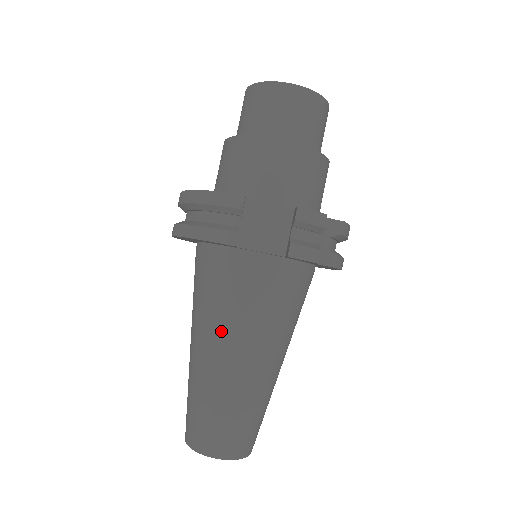
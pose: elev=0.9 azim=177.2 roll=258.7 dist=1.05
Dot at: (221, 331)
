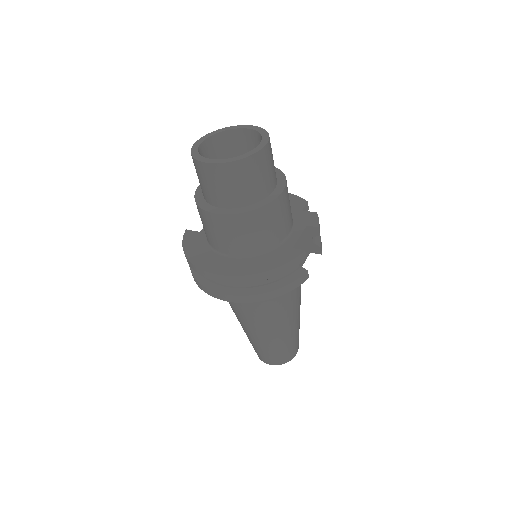
Dot at: (290, 313)
